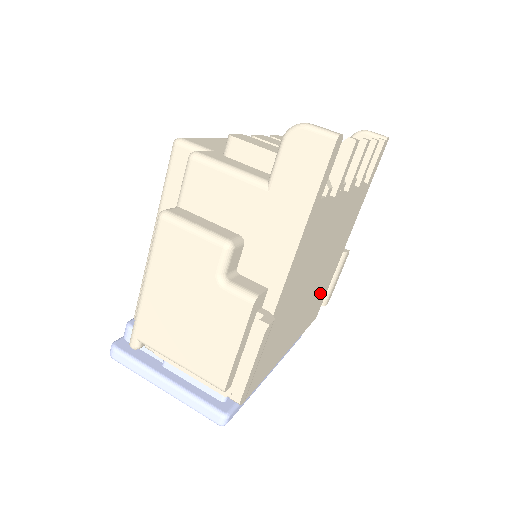
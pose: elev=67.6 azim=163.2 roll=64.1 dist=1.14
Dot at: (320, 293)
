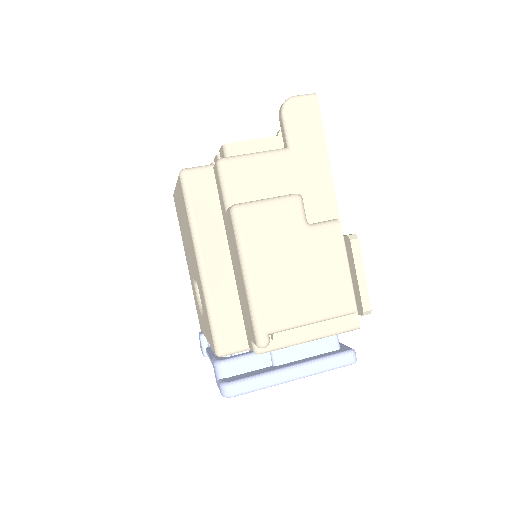
Dot at: occluded
